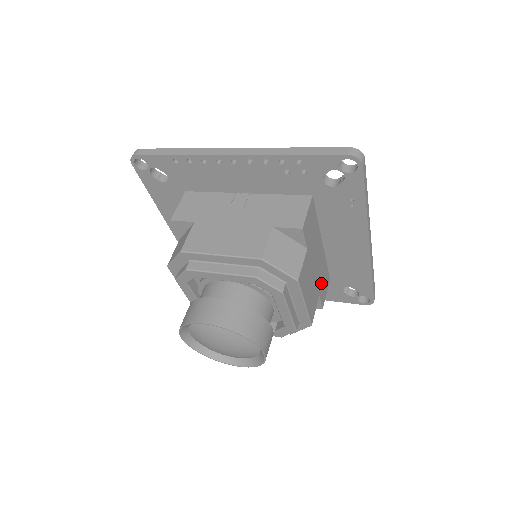
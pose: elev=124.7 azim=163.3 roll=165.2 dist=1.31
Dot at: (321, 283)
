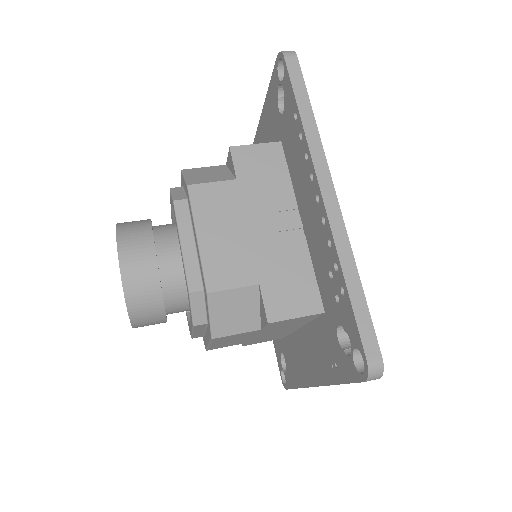
Dot at: (261, 339)
